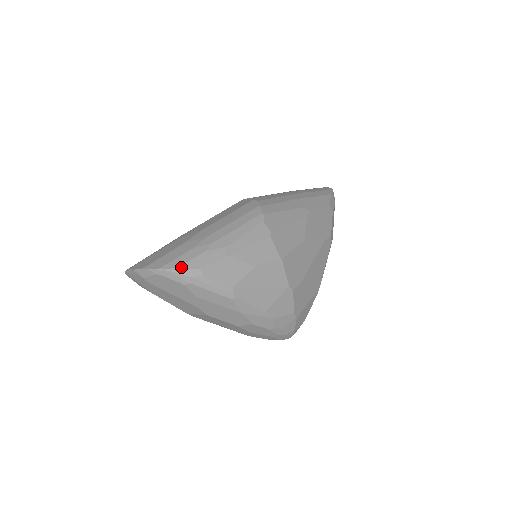
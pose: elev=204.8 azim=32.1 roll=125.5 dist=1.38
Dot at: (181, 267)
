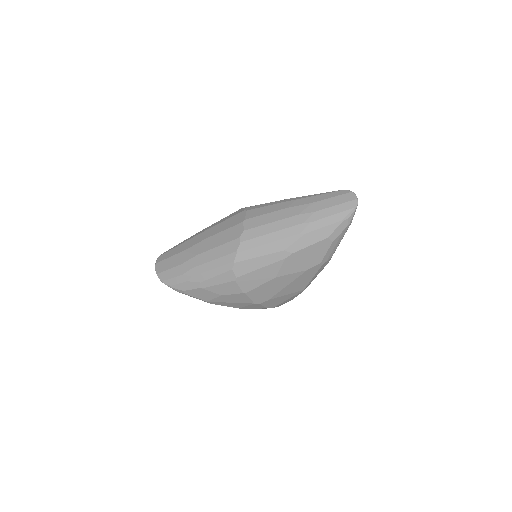
Dot at: (172, 286)
